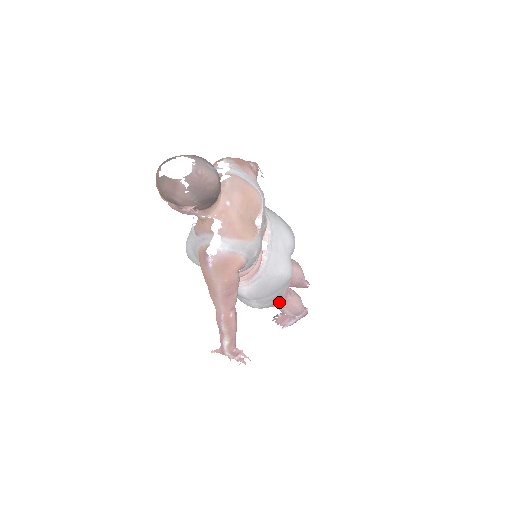
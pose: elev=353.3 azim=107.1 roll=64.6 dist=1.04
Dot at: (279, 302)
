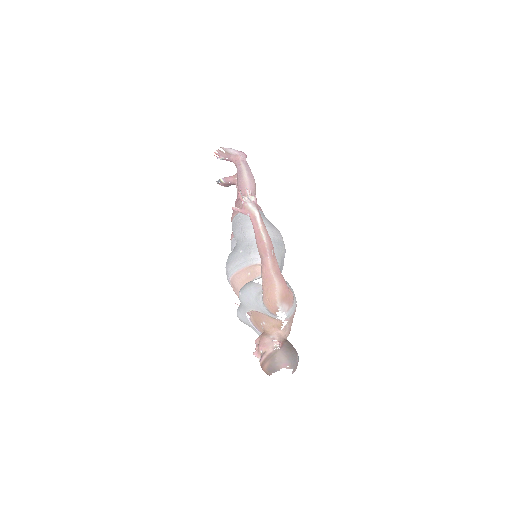
Dot at: occluded
